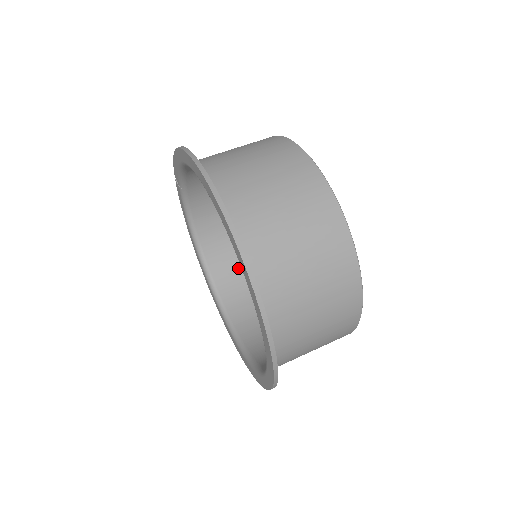
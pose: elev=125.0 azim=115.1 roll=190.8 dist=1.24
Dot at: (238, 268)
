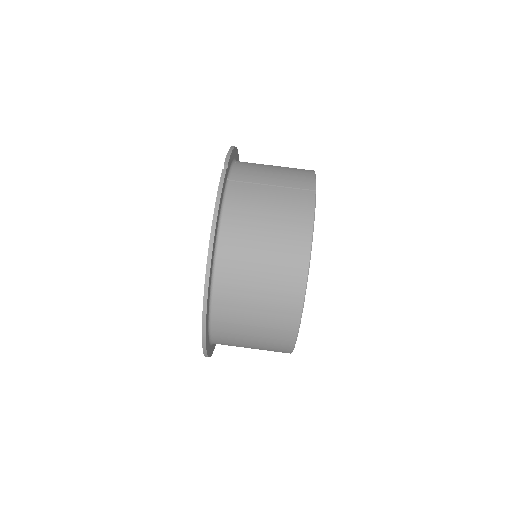
Dot at: occluded
